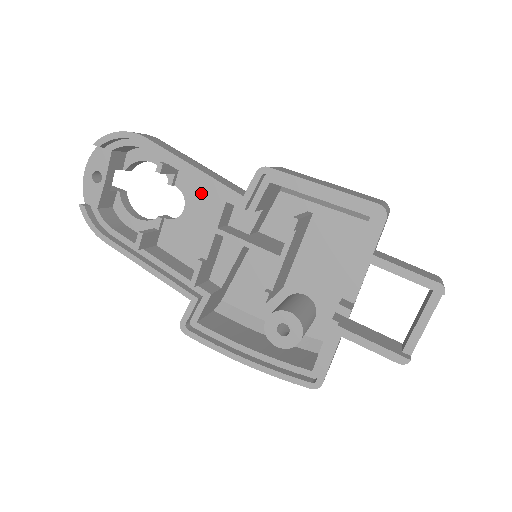
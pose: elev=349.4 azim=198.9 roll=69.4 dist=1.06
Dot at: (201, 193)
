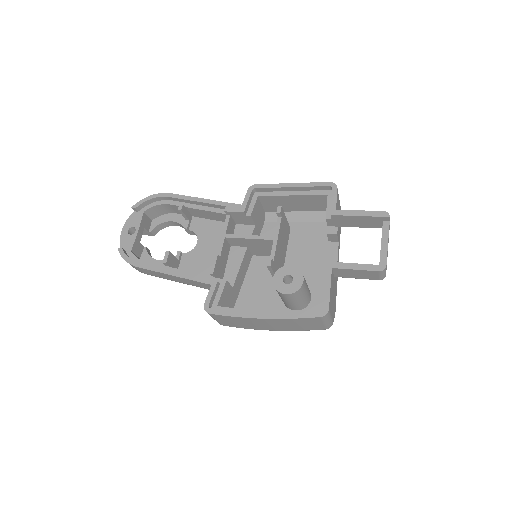
Dot at: (209, 229)
